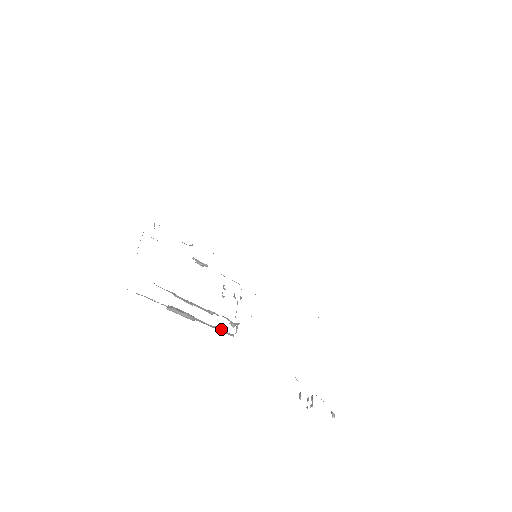
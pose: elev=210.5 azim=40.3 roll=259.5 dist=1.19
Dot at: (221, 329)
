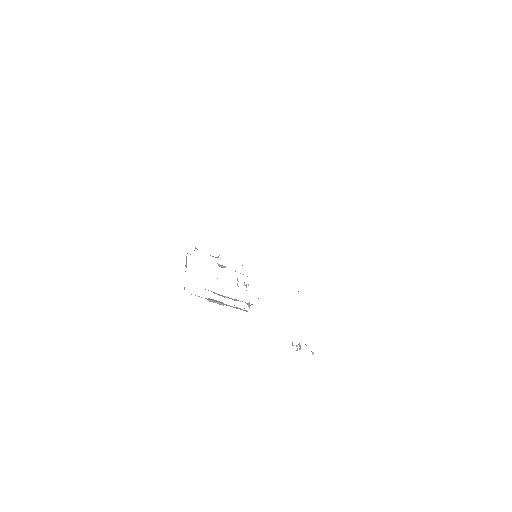
Dot at: (241, 309)
